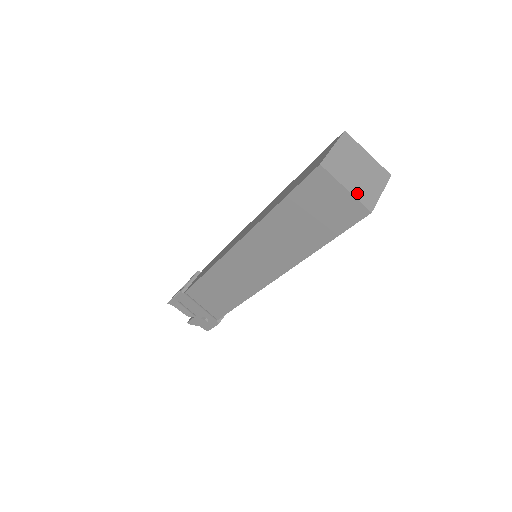
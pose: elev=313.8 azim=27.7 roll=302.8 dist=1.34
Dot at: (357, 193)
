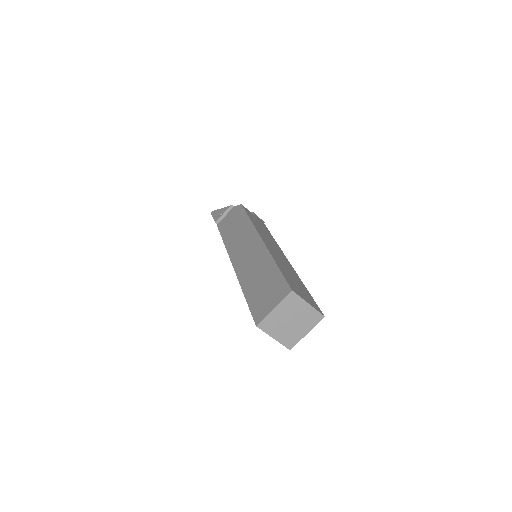
Dot at: (283, 339)
